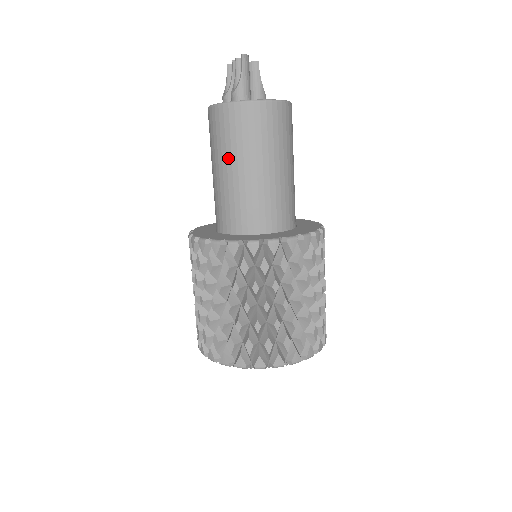
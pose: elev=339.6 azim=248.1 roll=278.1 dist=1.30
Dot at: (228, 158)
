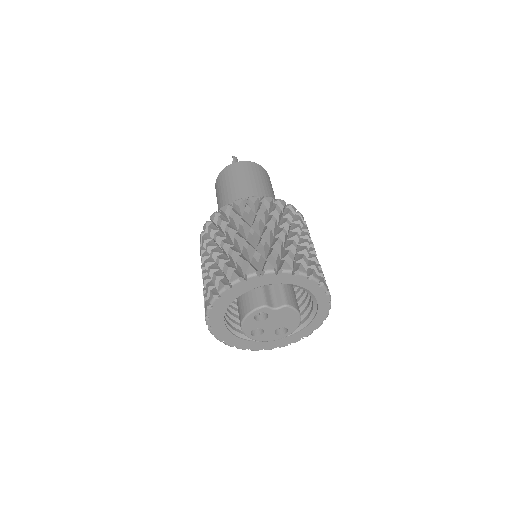
Dot at: (225, 190)
